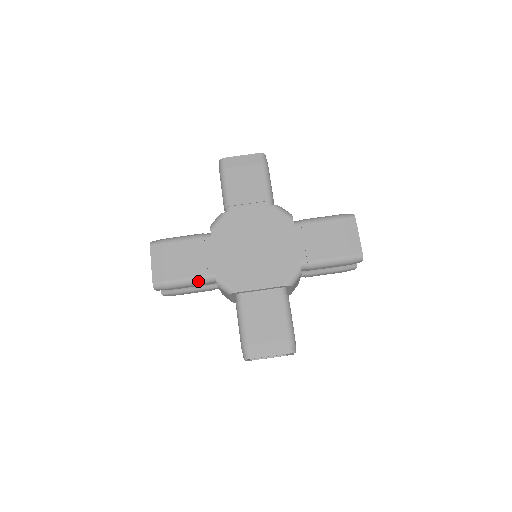
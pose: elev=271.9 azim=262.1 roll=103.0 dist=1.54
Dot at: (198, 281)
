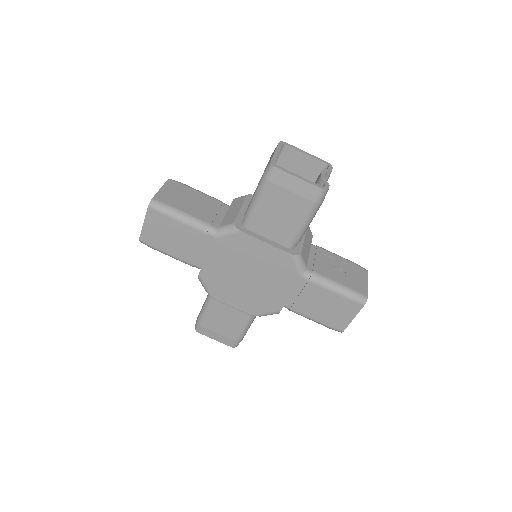
Dot at: (183, 262)
